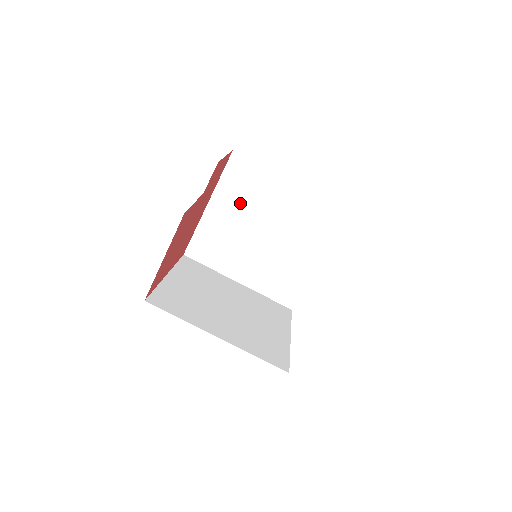
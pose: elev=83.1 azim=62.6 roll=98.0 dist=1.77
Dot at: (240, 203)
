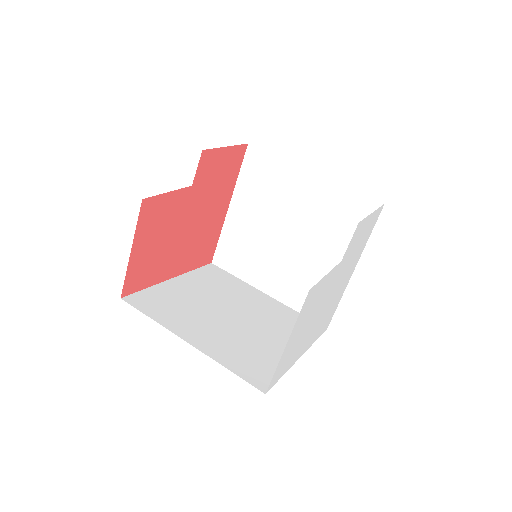
Dot at: (260, 203)
